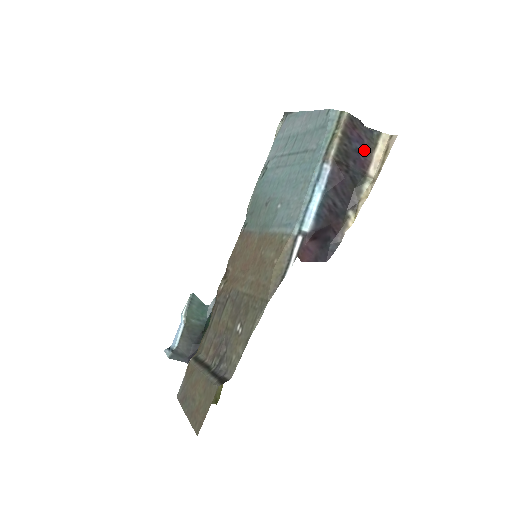
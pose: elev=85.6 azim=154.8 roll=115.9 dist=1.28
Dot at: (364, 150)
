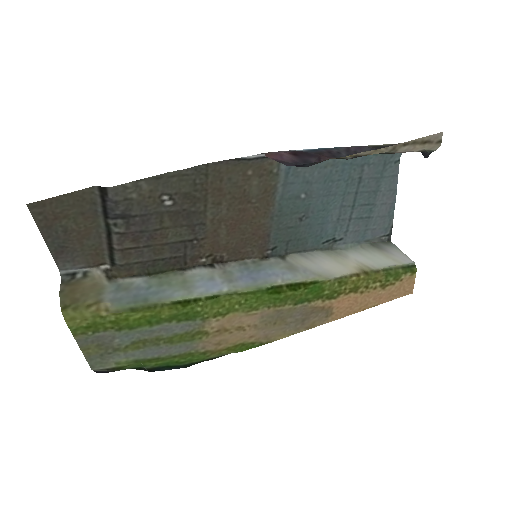
Dot at: occluded
